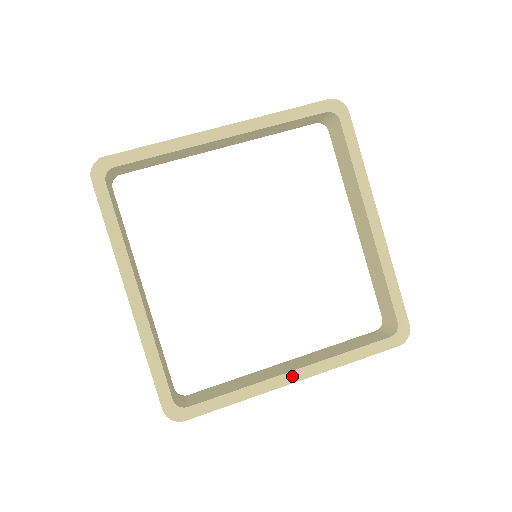
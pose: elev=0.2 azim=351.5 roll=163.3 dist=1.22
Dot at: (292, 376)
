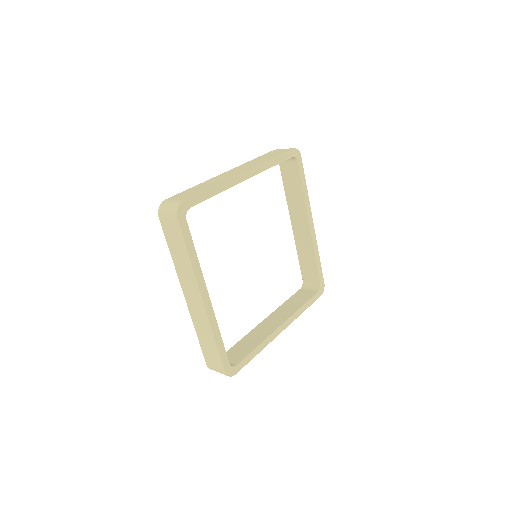
Dot at: (281, 328)
